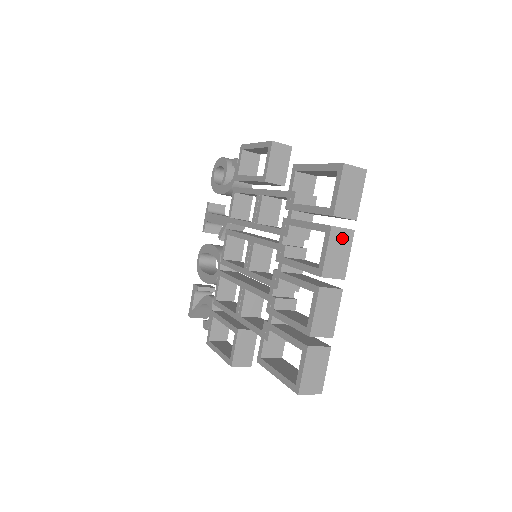
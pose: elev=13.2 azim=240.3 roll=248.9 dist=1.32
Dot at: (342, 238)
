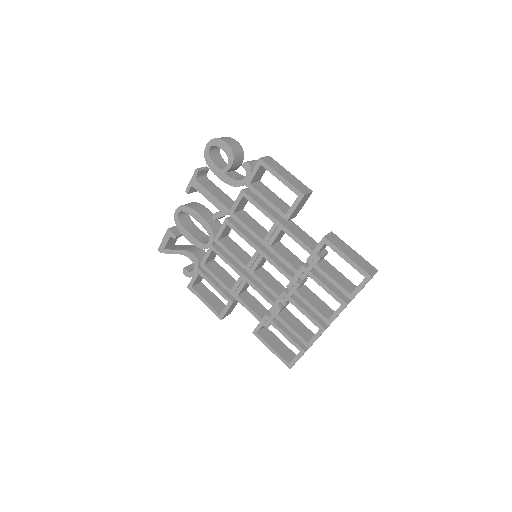
Dot at: occluded
